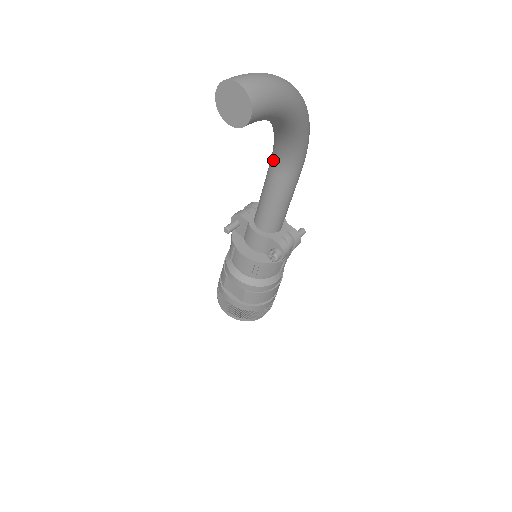
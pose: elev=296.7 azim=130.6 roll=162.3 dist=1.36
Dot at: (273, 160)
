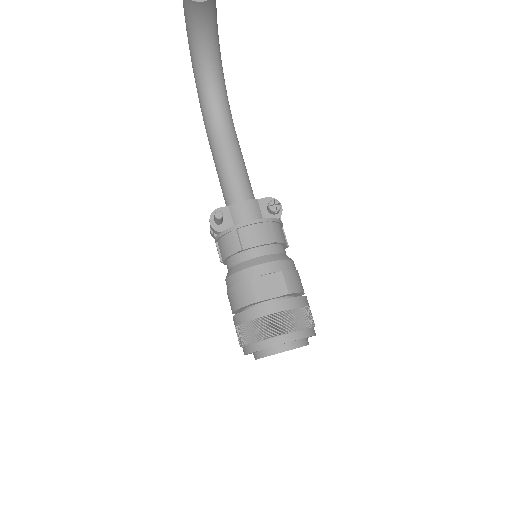
Dot at: (215, 129)
